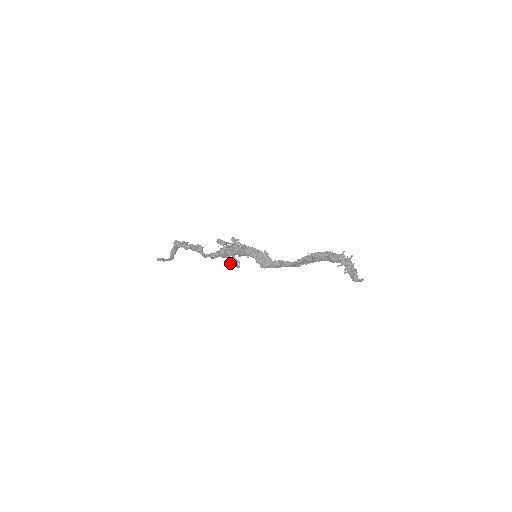
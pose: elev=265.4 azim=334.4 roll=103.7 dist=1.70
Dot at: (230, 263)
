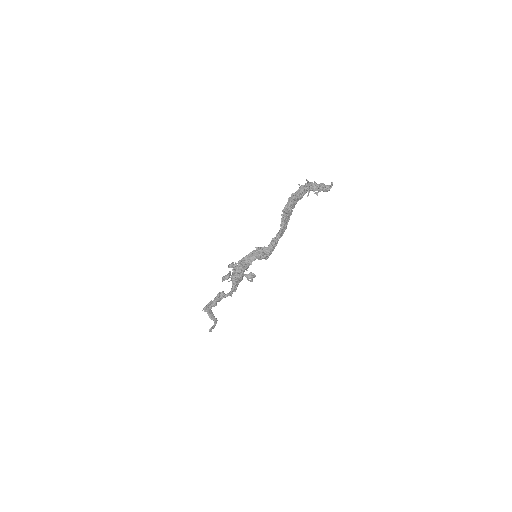
Dot at: occluded
